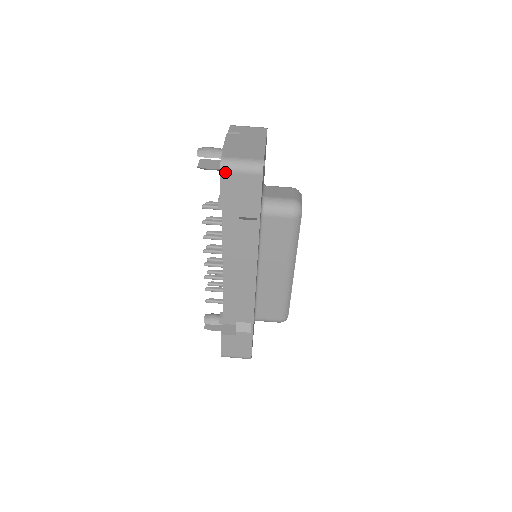
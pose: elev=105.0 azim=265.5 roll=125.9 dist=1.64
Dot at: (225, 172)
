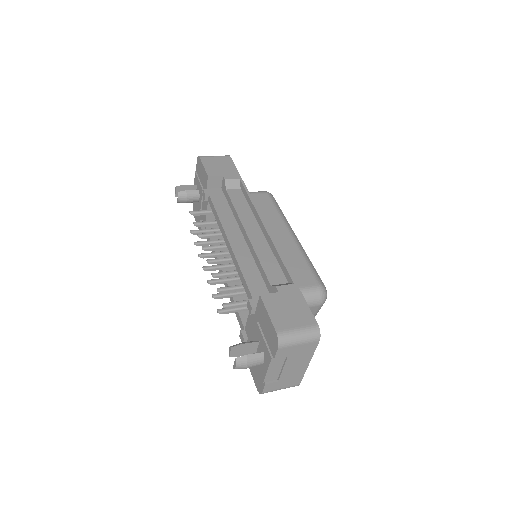
Dot at: (203, 157)
